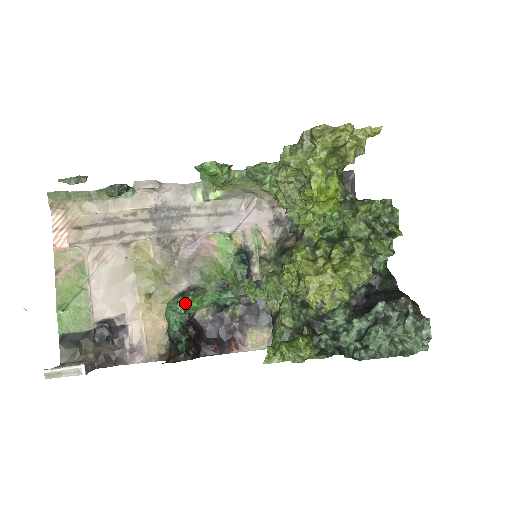
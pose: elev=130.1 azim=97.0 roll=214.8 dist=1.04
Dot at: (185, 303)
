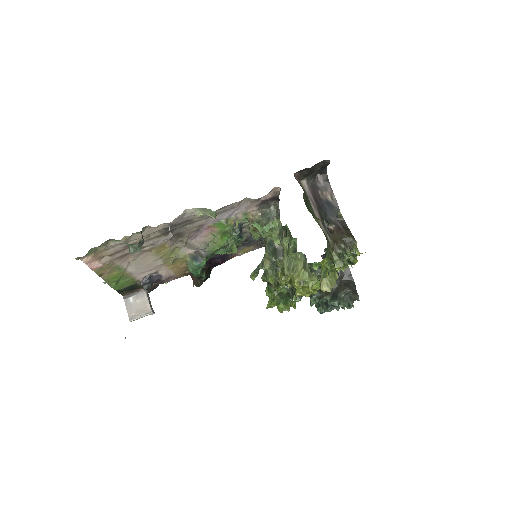
Dot at: occluded
